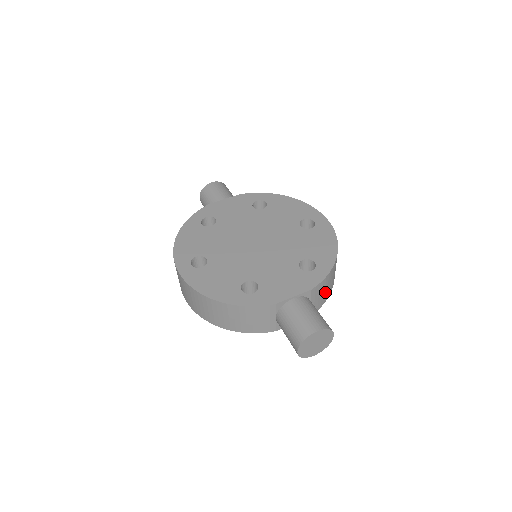
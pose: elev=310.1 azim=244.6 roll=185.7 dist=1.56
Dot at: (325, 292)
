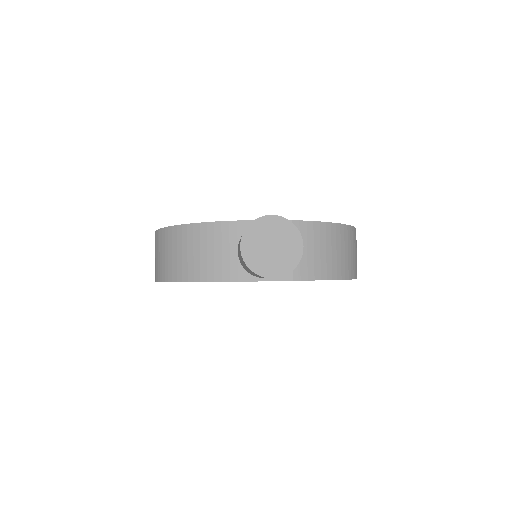
Dot at: (322, 256)
